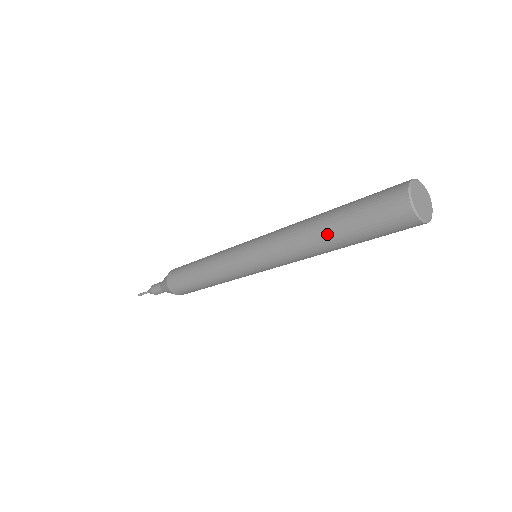
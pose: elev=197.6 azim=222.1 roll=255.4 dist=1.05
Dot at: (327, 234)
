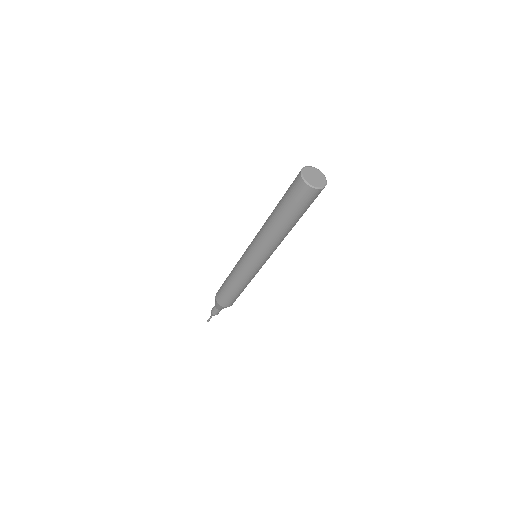
Dot at: (278, 221)
